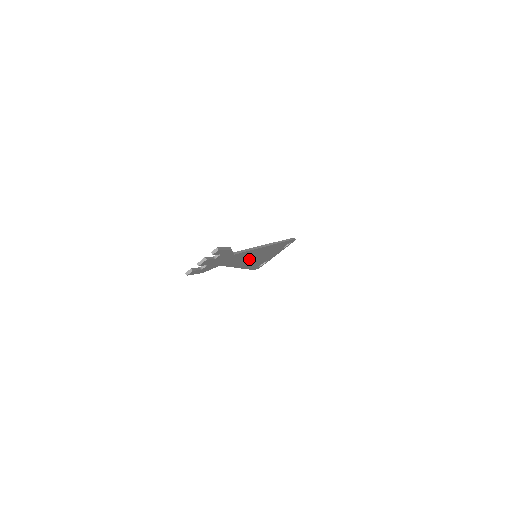
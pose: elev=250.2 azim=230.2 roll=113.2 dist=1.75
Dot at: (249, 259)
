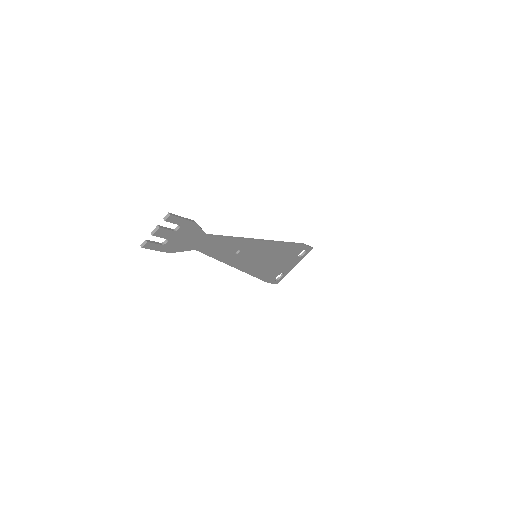
Dot at: (245, 257)
